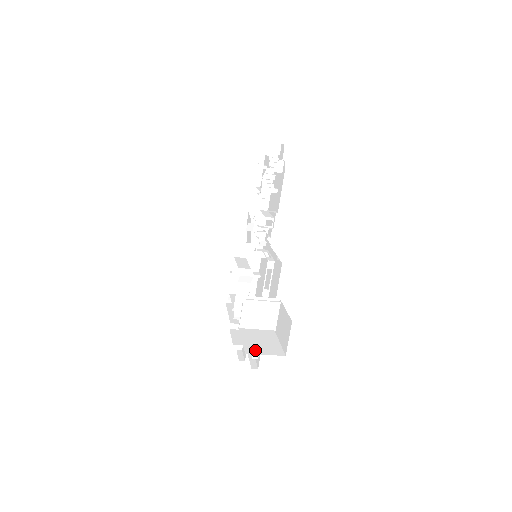
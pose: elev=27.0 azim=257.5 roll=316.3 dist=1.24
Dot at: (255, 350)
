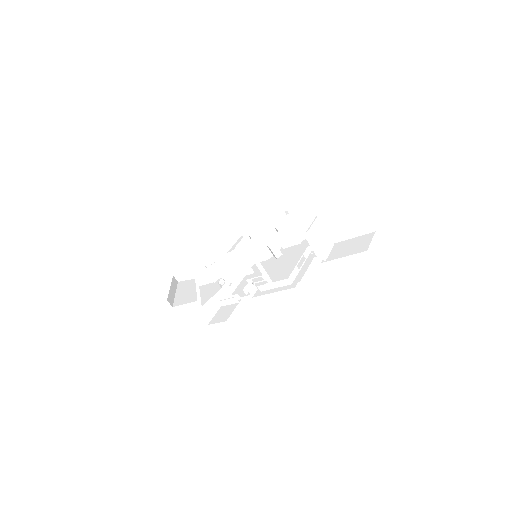
Dot at: occluded
